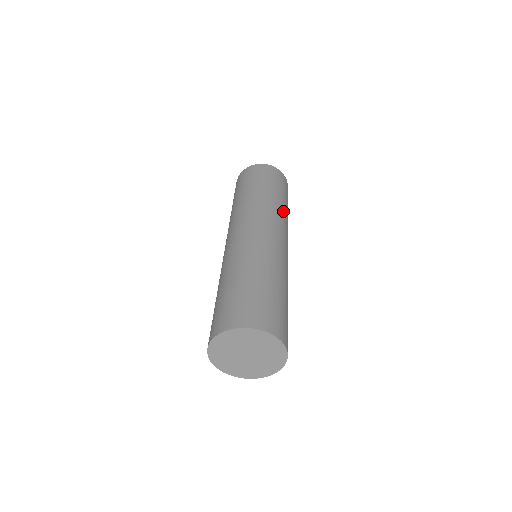
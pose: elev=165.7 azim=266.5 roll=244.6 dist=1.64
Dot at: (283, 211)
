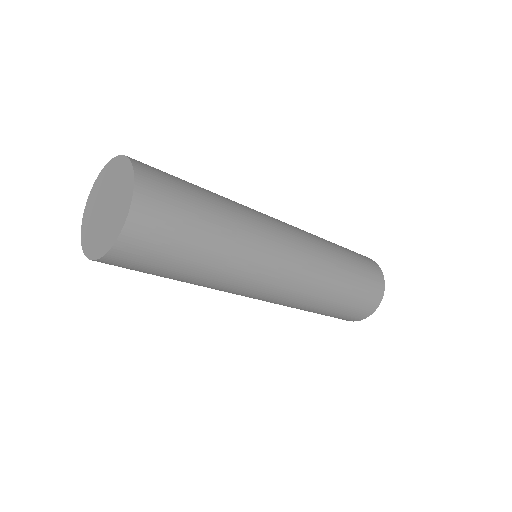
Dot at: (333, 259)
